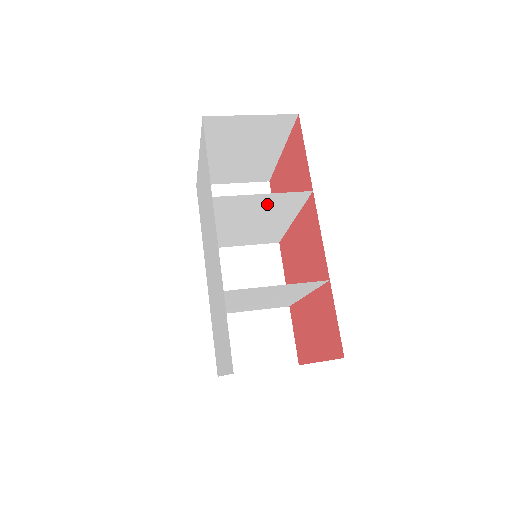
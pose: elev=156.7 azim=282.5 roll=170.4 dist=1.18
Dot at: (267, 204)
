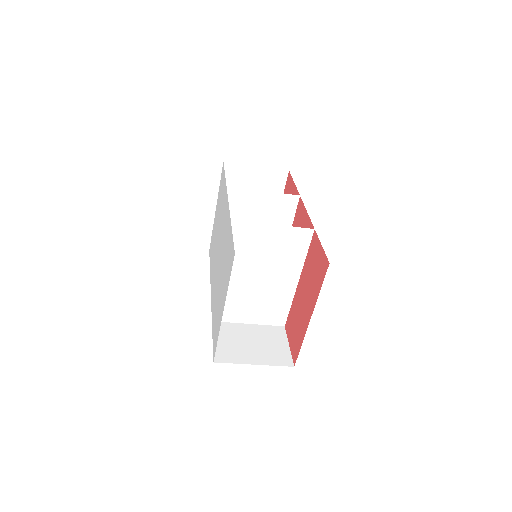
Dot at: (266, 209)
